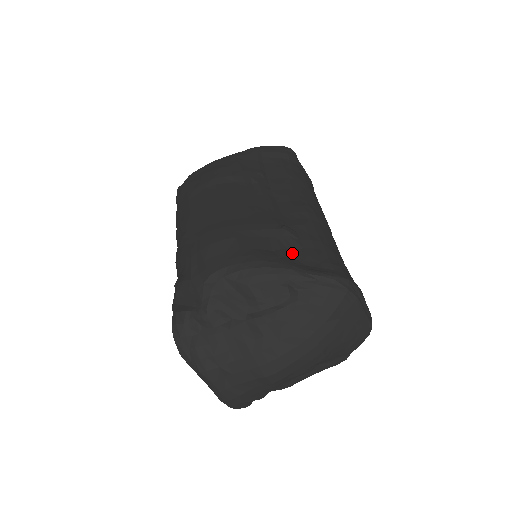
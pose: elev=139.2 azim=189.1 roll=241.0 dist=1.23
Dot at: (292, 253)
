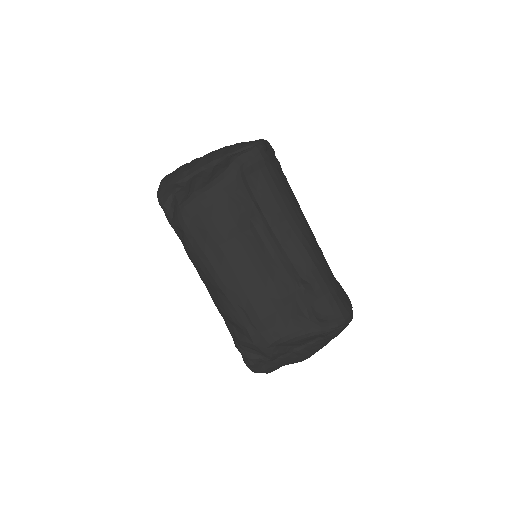
Dot at: (313, 307)
